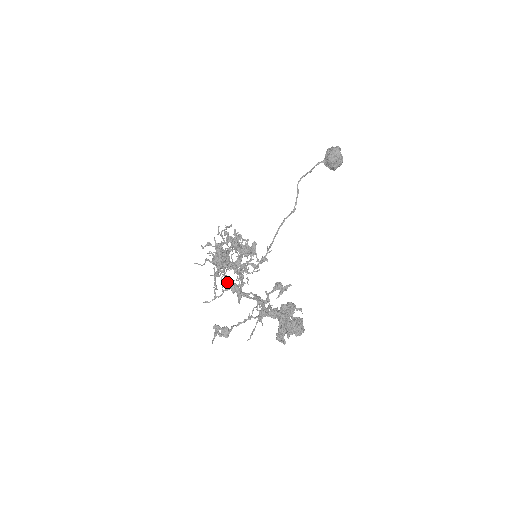
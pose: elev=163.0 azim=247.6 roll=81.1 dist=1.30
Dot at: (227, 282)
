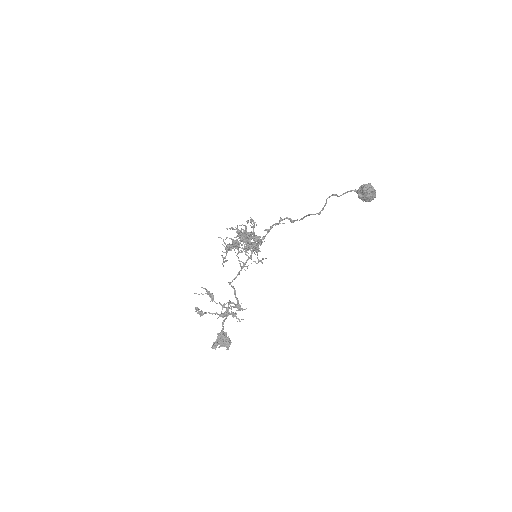
Dot at: (207, 291)
